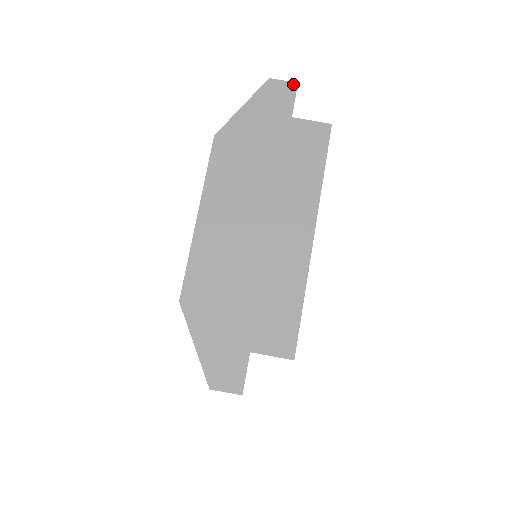
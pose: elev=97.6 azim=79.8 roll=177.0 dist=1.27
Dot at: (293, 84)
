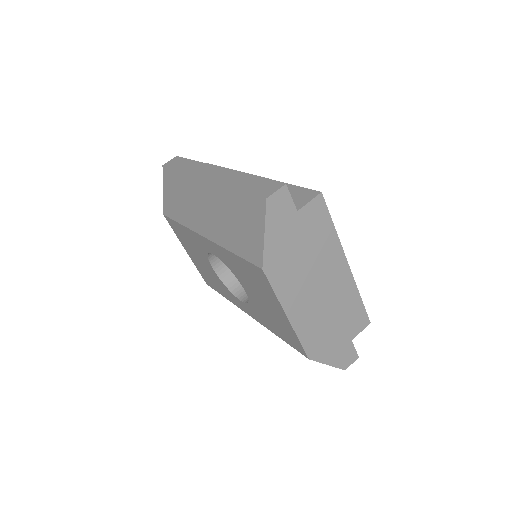
Dot at: (284, 188)
